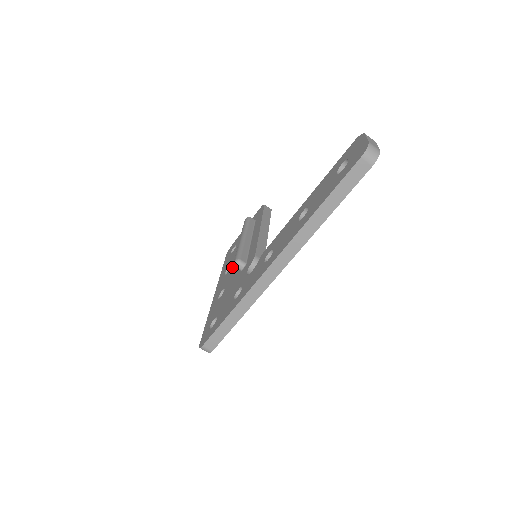
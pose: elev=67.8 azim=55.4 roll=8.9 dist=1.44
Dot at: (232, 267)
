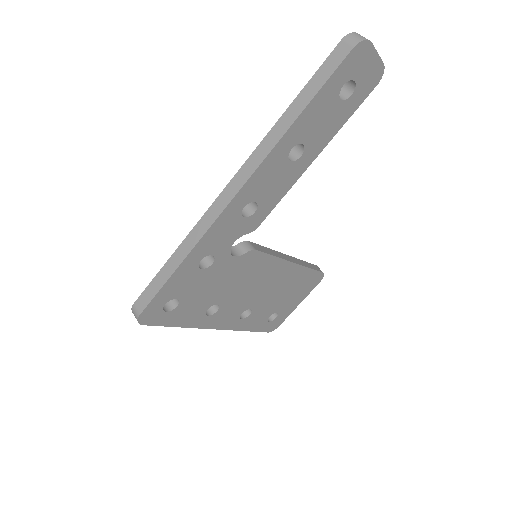
Dot at: occluded
